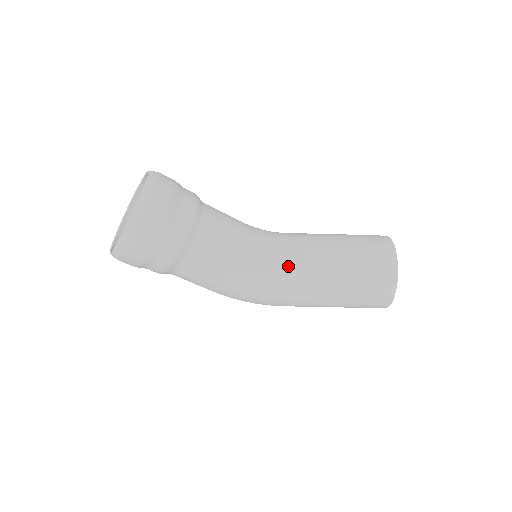
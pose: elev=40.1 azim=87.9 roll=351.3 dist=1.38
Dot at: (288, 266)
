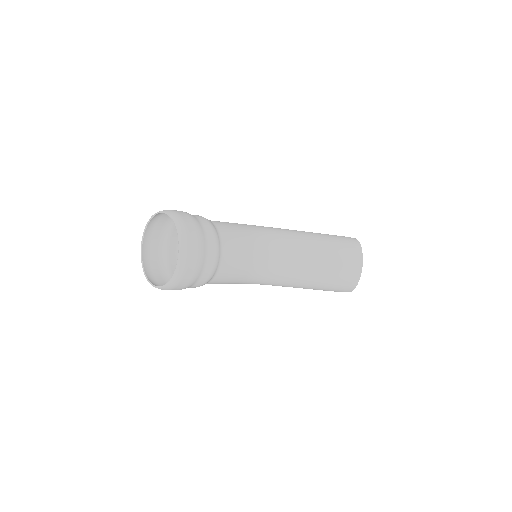
Dot at: (278, 279)
